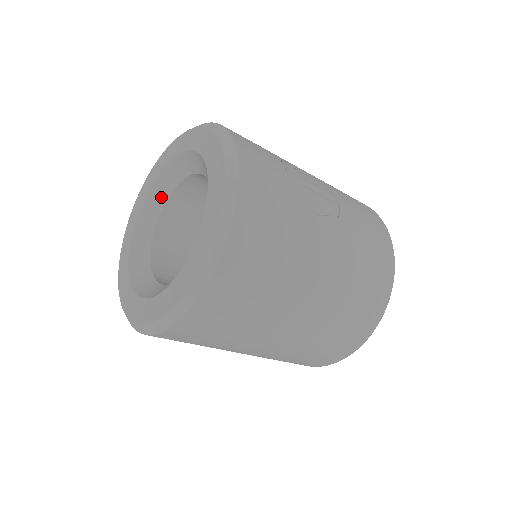
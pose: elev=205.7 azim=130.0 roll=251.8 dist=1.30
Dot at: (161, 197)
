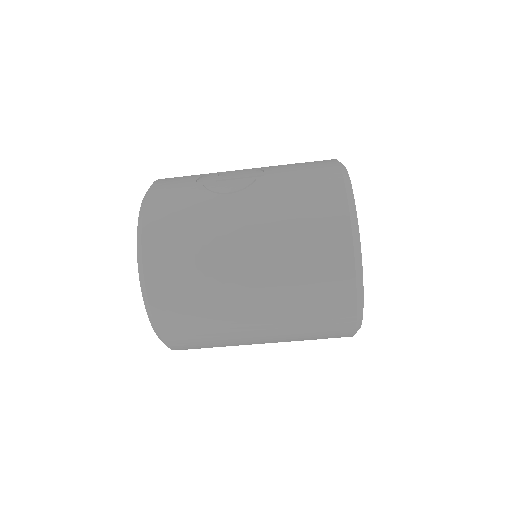
Dot at: occluded
